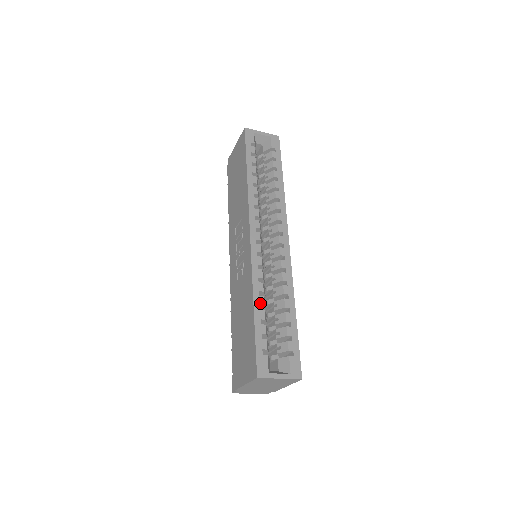
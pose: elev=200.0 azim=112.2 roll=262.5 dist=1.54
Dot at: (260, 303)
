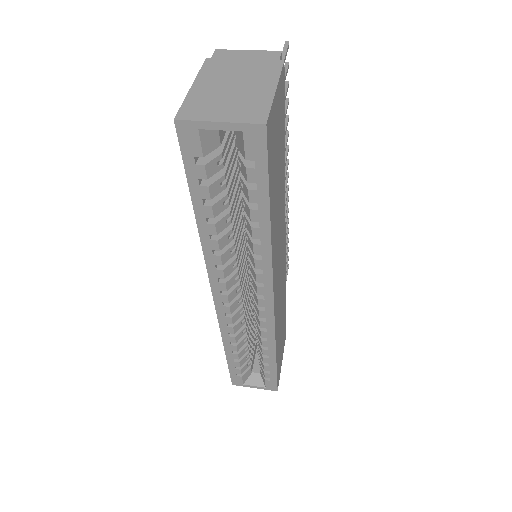
Dot at: (232, 350)
